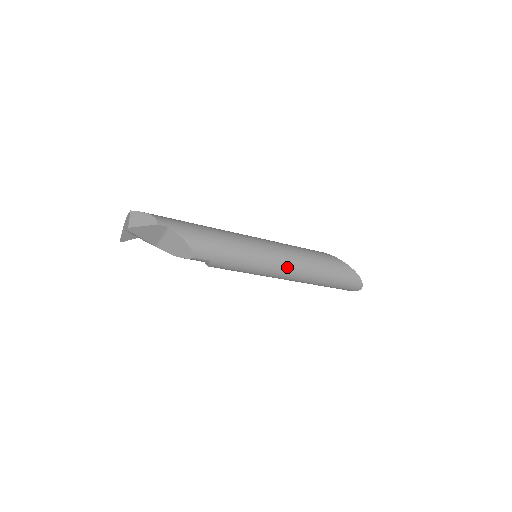
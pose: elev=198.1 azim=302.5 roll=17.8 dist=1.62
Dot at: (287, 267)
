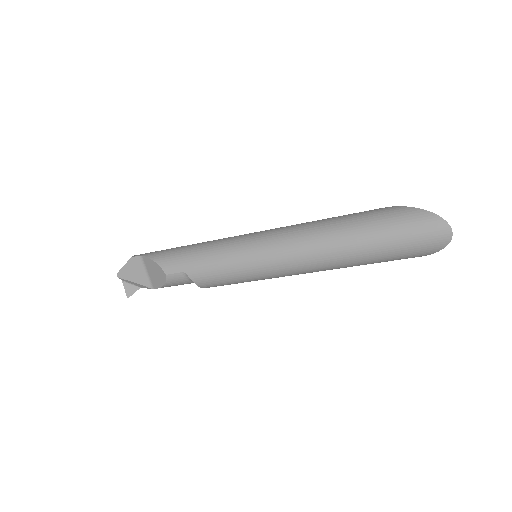
Dot at: (282, 244)
